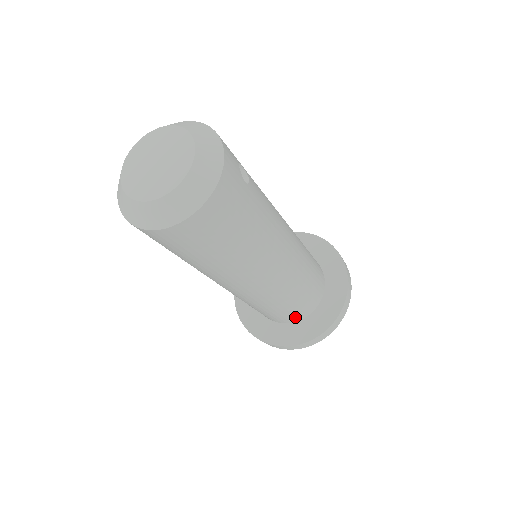
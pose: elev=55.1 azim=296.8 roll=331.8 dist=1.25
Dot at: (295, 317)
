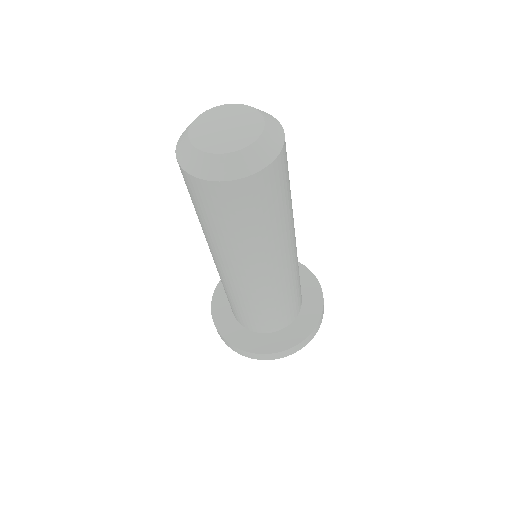
Dot at: (273, 326)
